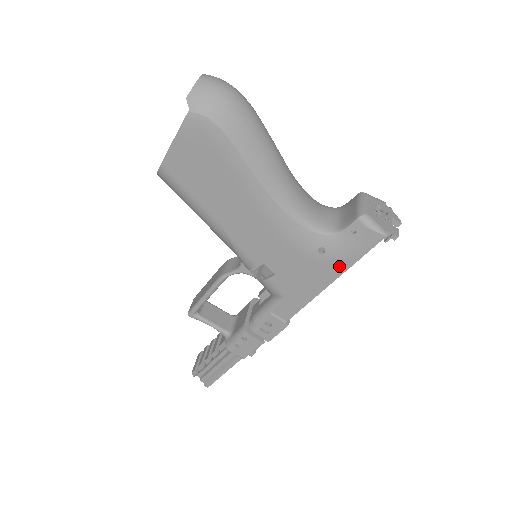
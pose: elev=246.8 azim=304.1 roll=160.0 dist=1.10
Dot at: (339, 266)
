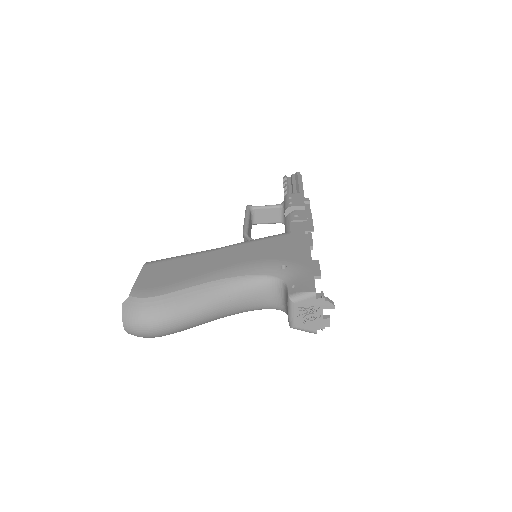
Dot at: occluded
